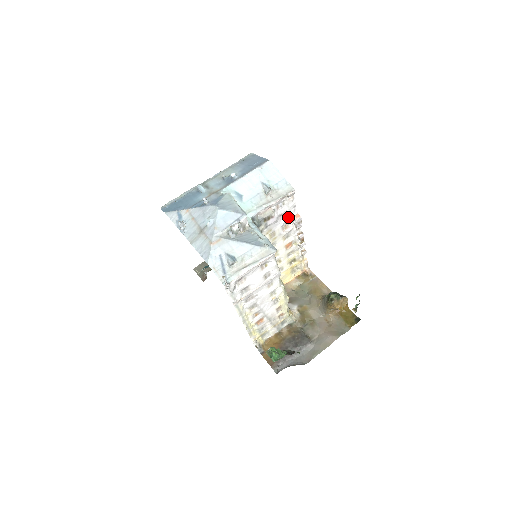
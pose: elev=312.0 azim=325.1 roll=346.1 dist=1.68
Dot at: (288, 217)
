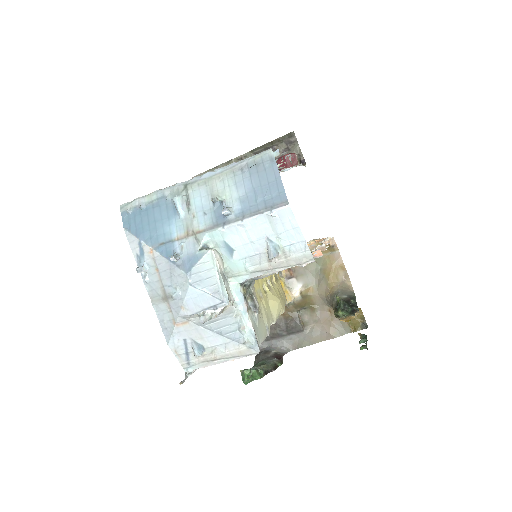
Dot at: occluded
